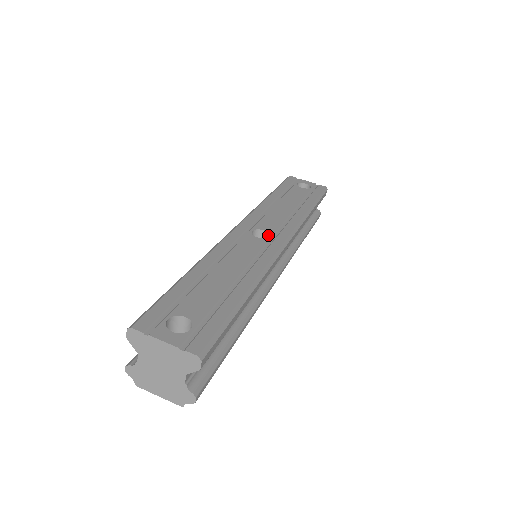
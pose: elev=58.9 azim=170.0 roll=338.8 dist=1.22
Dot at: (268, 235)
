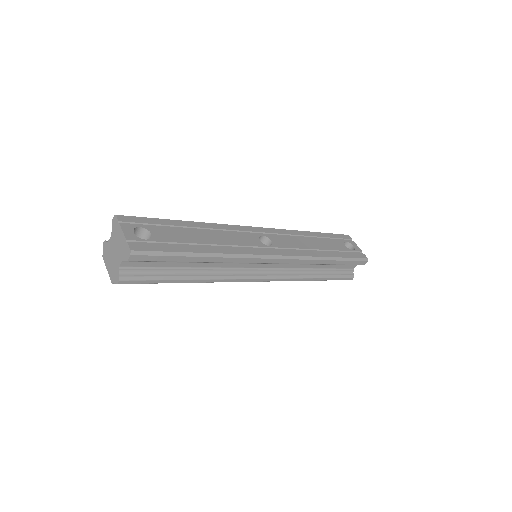
Dot at: (271, 246)
